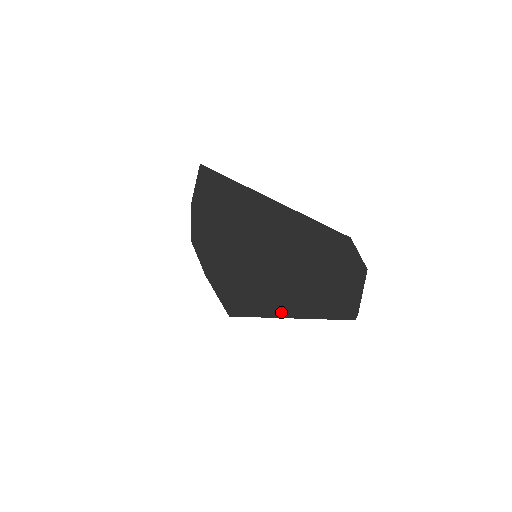
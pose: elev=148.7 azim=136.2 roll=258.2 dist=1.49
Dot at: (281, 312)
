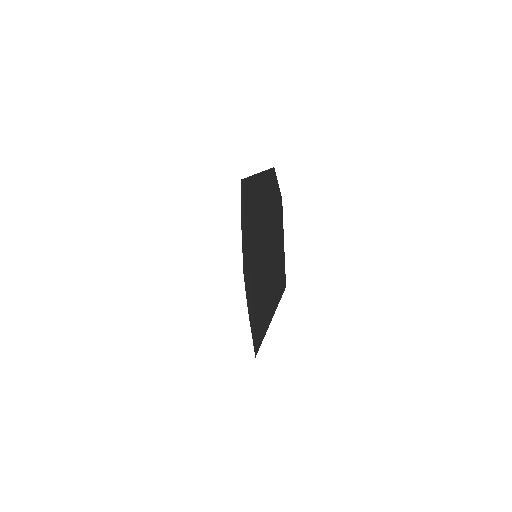
Dot at: (266, 322)
